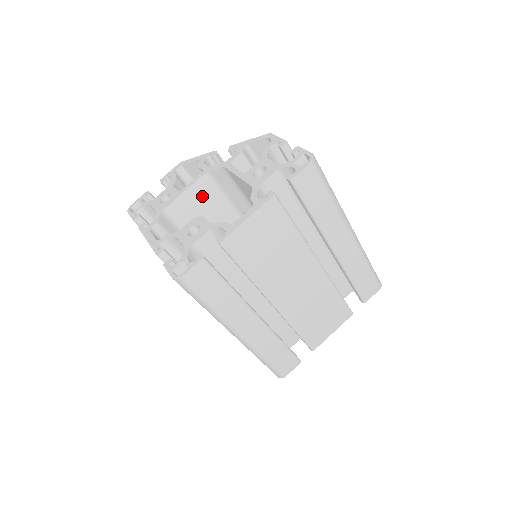
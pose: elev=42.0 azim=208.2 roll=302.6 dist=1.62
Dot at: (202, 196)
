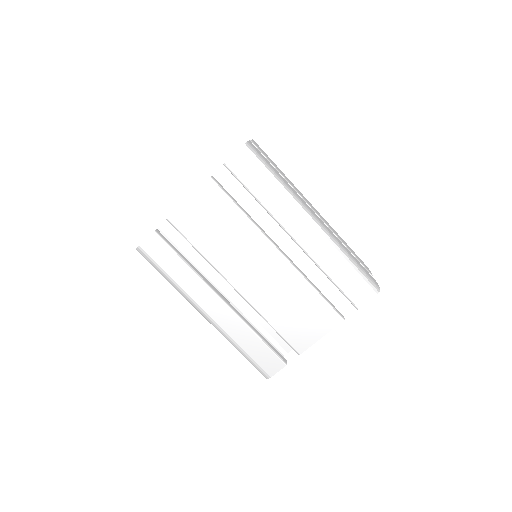
Dot at: occluded
